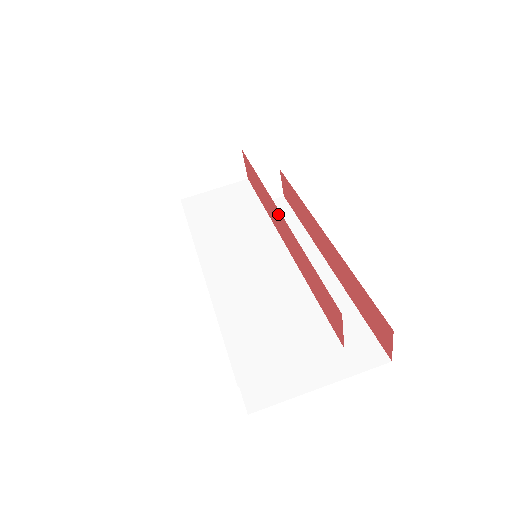
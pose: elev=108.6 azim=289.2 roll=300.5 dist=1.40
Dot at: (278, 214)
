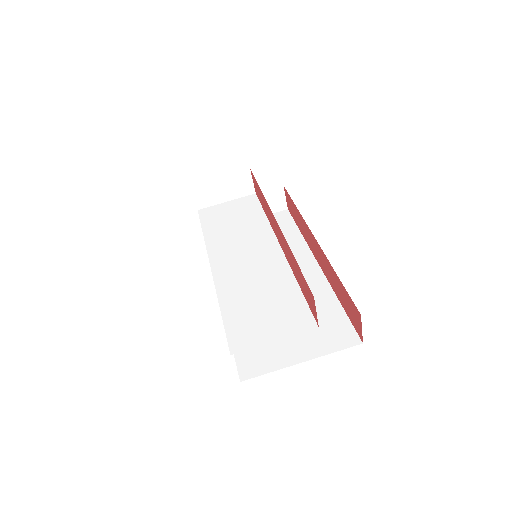
Dot at: (274, 221)
